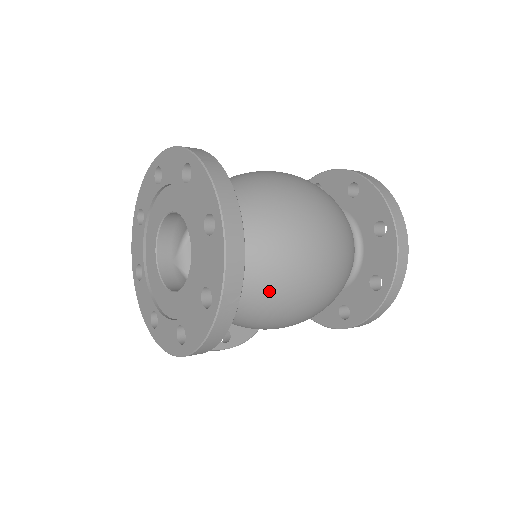
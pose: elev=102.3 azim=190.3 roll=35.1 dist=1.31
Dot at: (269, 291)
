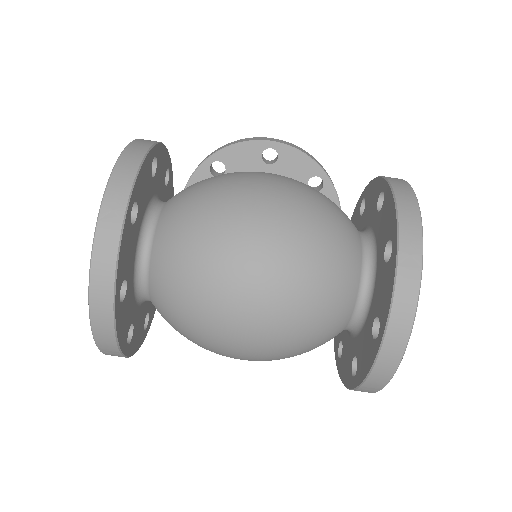
Dot at: (188, 338)
